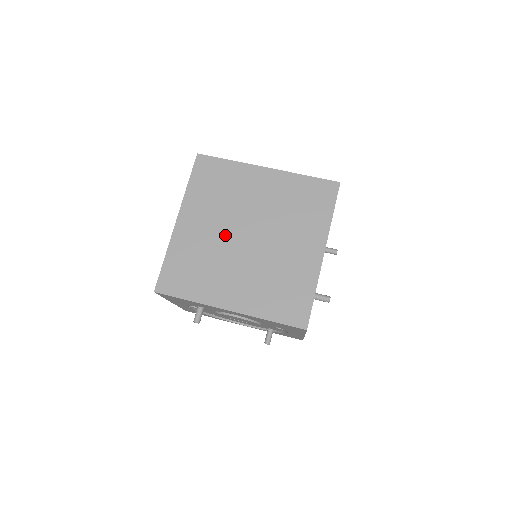
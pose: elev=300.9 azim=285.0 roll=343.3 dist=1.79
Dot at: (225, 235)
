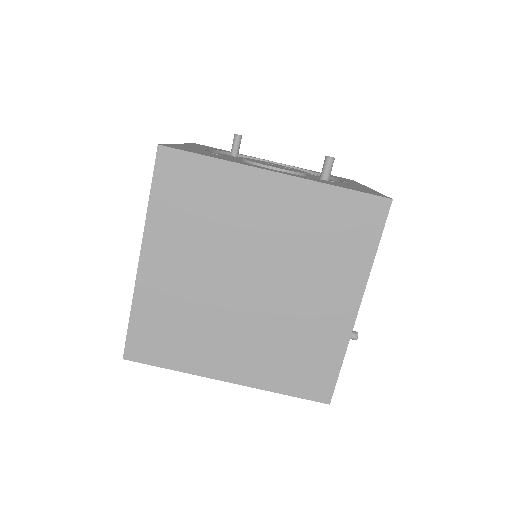
Dot at: (215, 282)
